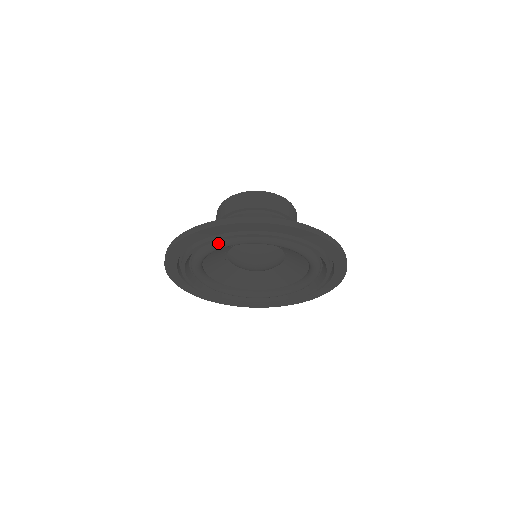
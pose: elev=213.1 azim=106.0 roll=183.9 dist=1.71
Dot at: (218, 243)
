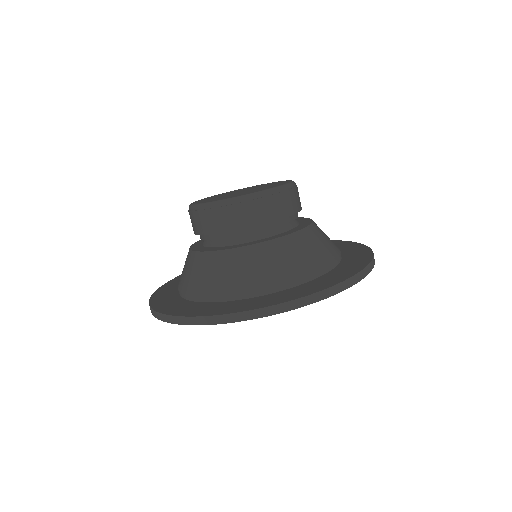
Dot at: occluded
